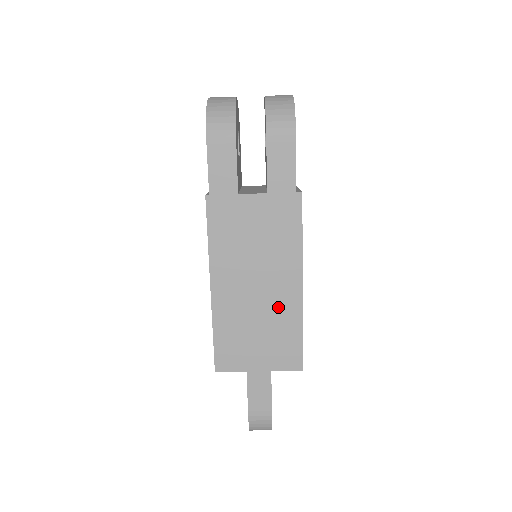
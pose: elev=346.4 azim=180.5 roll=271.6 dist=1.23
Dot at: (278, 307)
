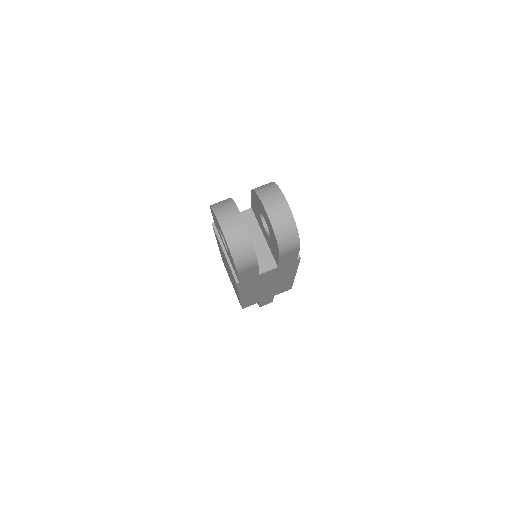
Dot at: (280, 285)
